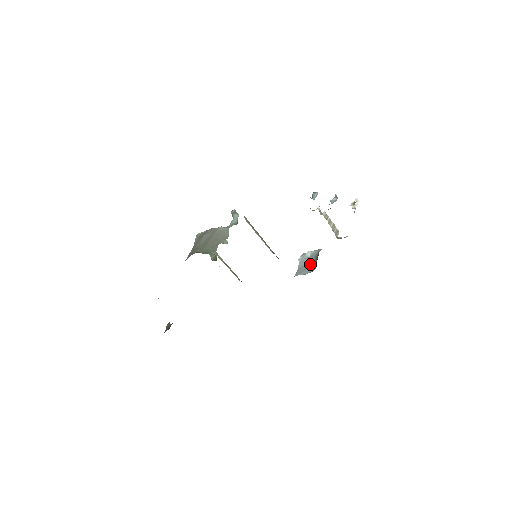
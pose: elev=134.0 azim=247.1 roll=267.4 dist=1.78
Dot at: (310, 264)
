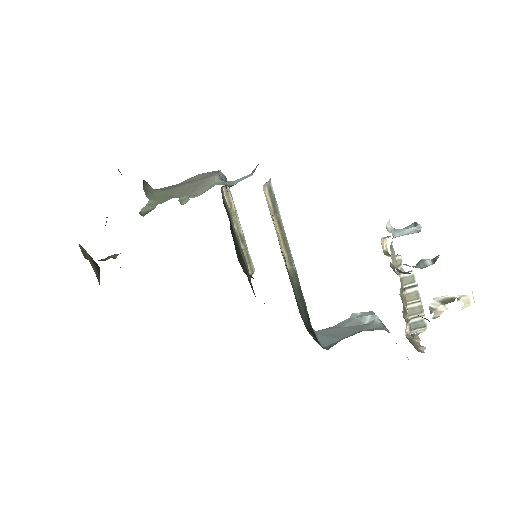
Dot at: (342, 335)
